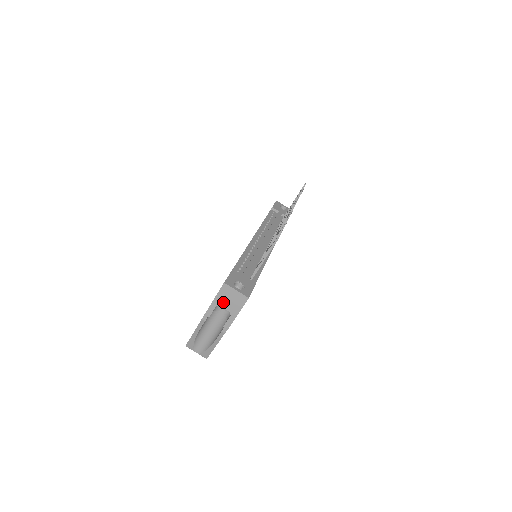
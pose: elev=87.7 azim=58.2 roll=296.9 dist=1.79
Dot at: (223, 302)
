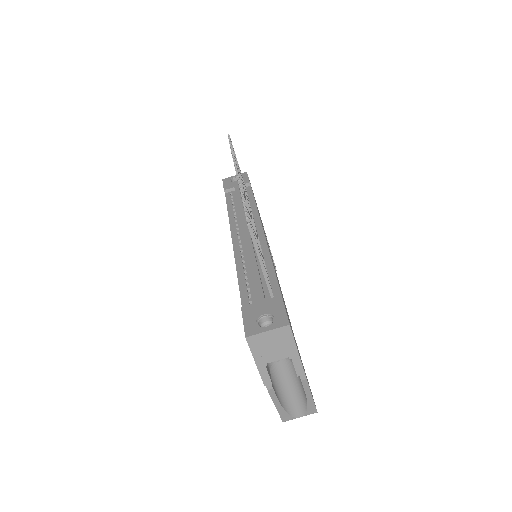
Dot at: (268, 356)
